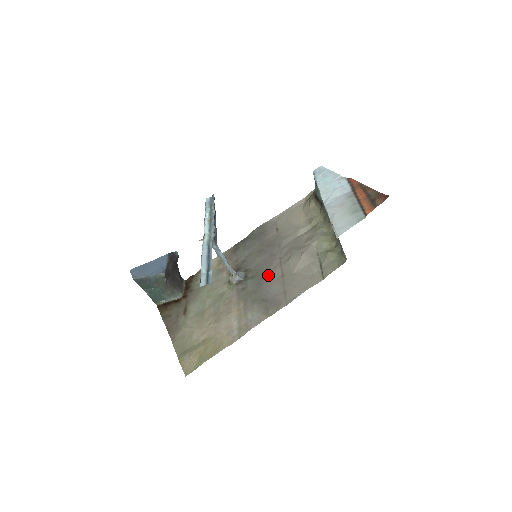
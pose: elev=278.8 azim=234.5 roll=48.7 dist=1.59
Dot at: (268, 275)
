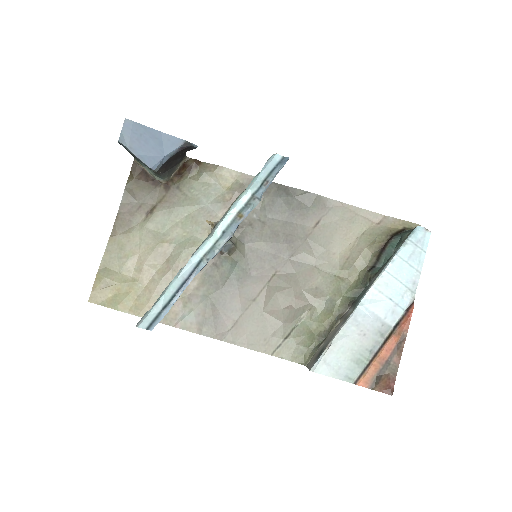
Dot at: (246, 281)
